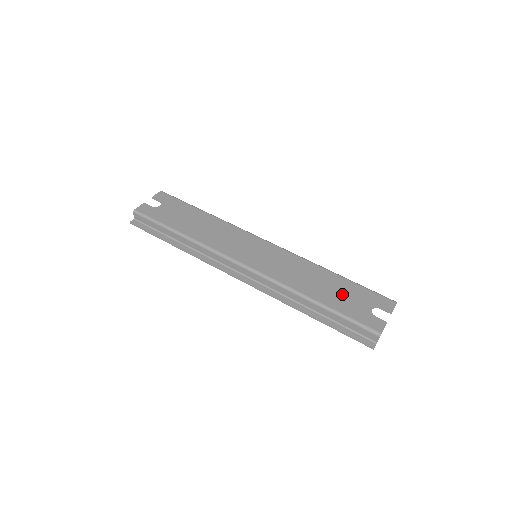
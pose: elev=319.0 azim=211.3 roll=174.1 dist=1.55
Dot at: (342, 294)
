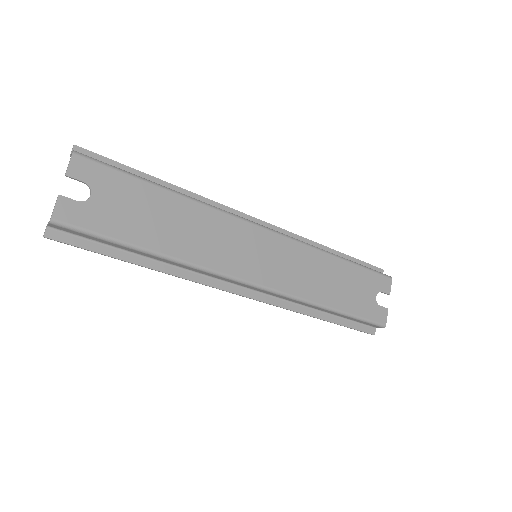
Dot at: (351, 288)
